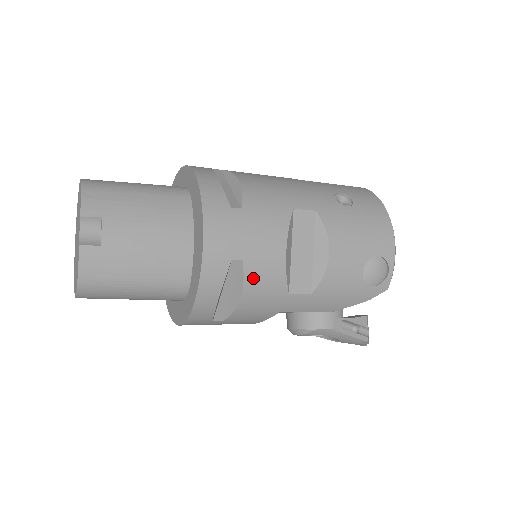
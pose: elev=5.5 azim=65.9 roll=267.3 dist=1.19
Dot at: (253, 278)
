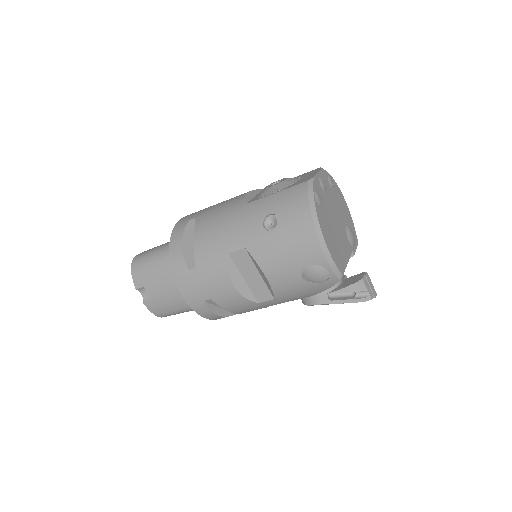
Dot at: (225, 304)
